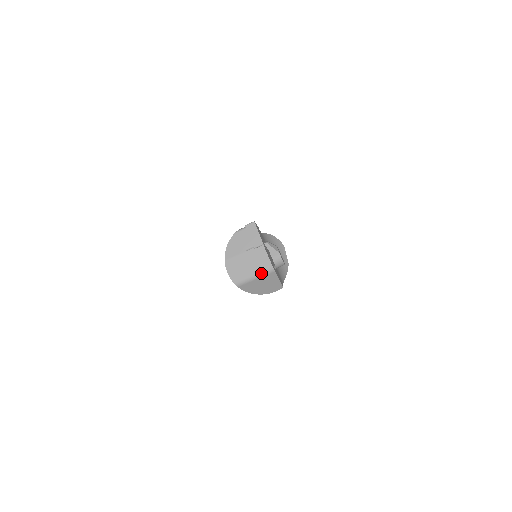
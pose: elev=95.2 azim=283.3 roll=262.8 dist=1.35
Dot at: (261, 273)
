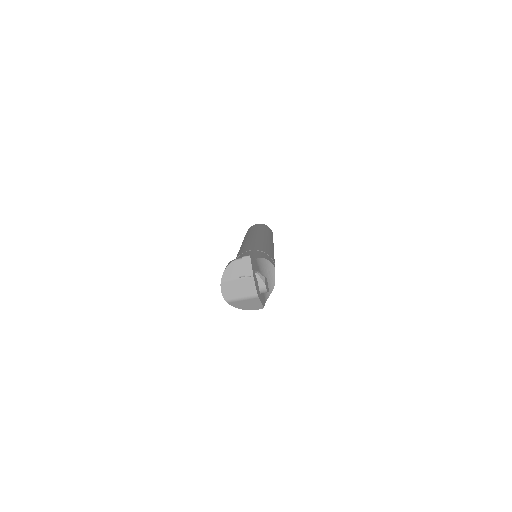
Dot at: (247, 297)
